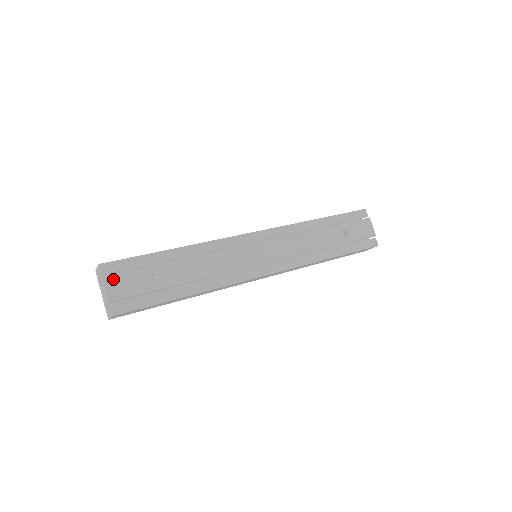
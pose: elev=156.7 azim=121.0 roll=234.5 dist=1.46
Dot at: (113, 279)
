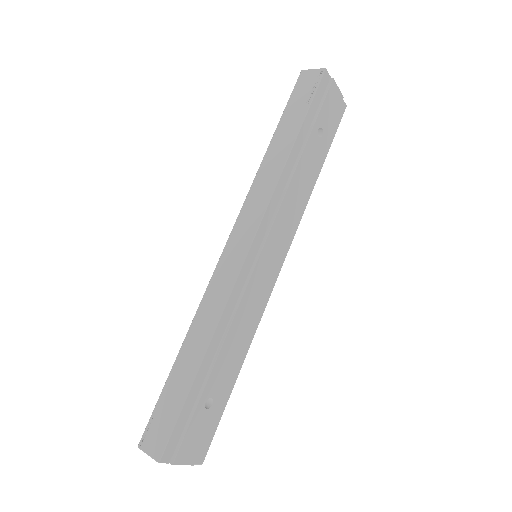
Dot at: (182, 452)
